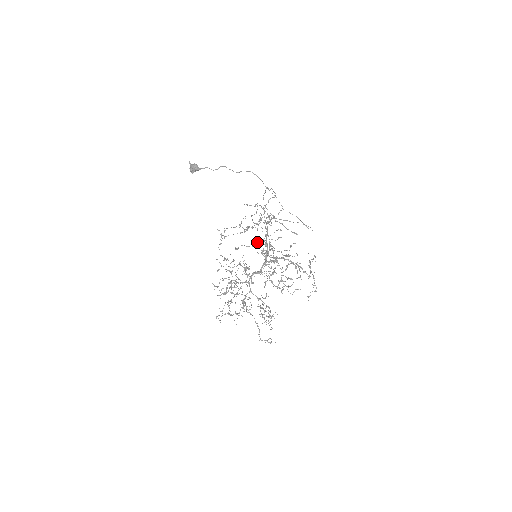
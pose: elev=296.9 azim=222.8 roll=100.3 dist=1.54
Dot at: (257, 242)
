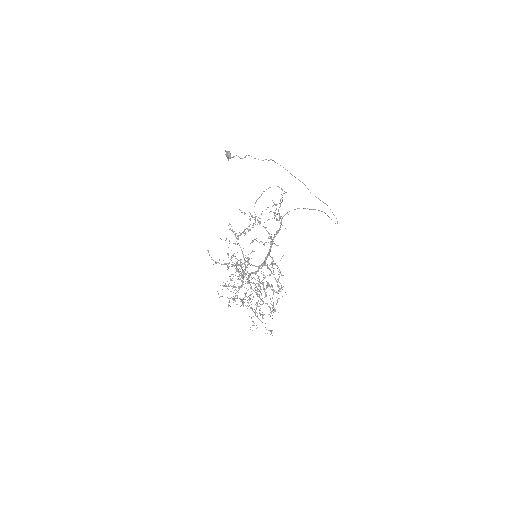
Dot at: occluded
